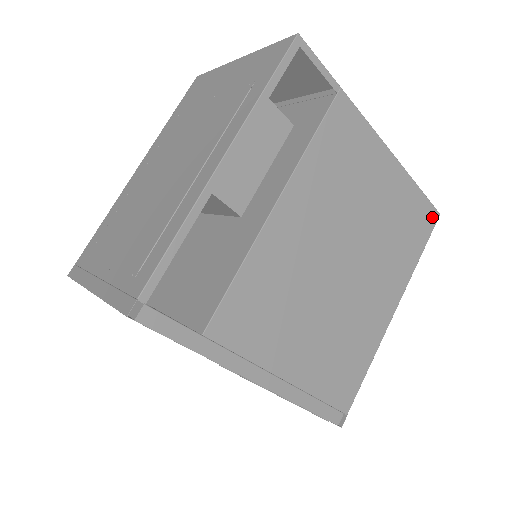
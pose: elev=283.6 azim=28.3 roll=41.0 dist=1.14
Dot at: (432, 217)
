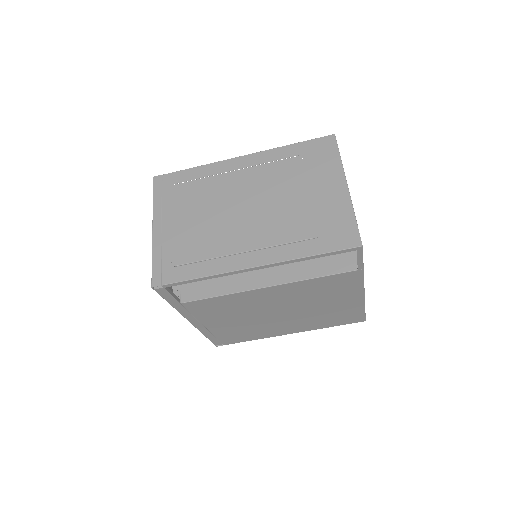
Dot at: (359, 320)
